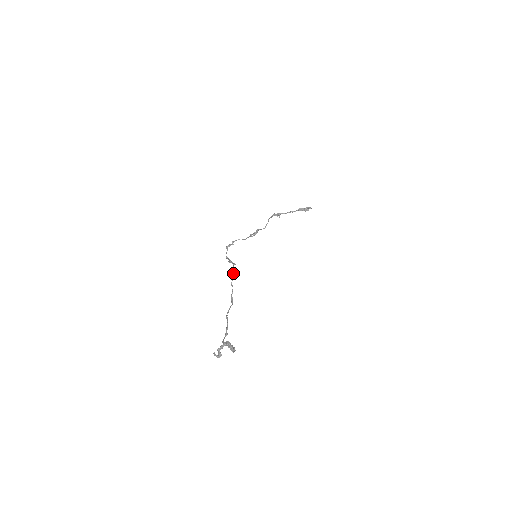
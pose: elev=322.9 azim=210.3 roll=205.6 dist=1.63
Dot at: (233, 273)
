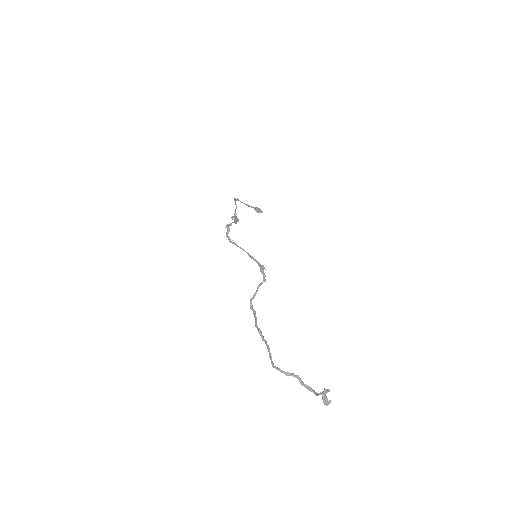
Dot at: (264, 278)
